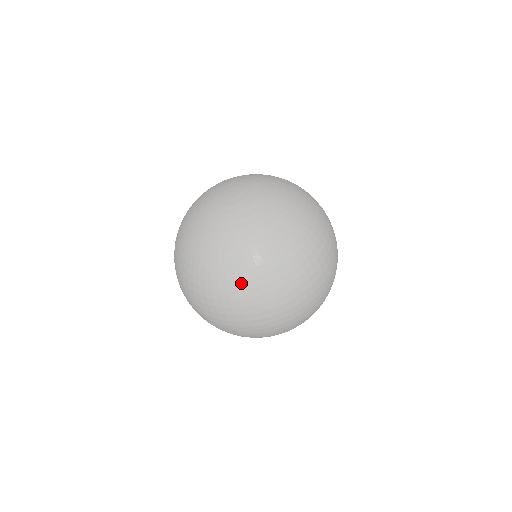
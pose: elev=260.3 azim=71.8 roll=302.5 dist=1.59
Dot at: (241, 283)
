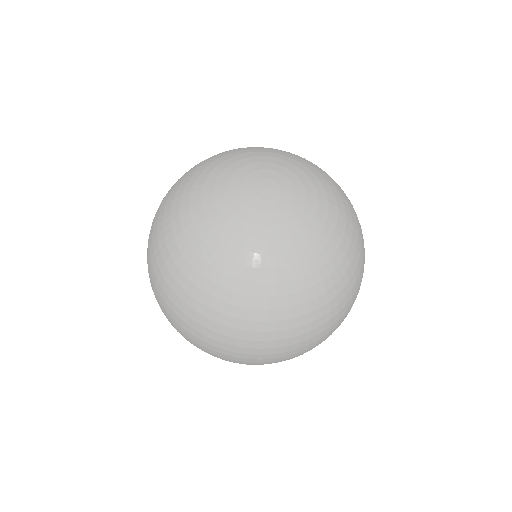
Dot at: (238, 321)
